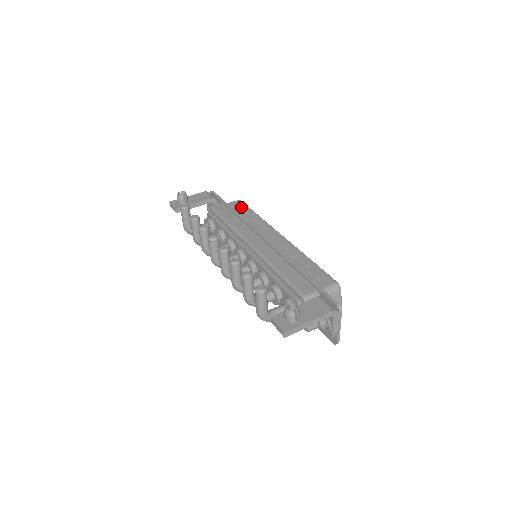
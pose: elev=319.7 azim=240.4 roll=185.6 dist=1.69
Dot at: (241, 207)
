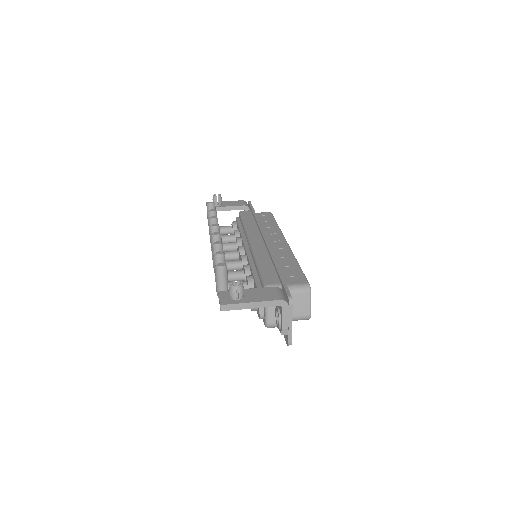
Dot at: (267, 216)
